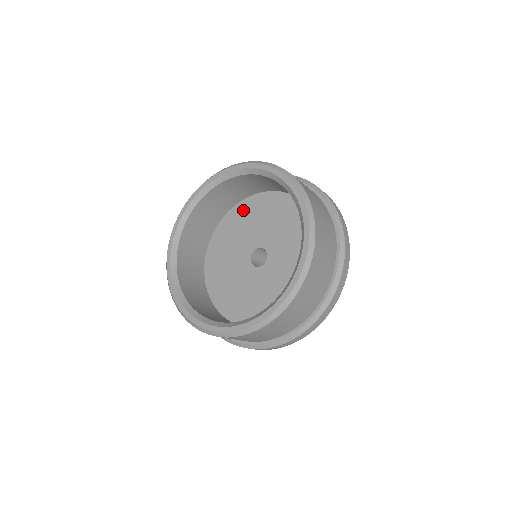
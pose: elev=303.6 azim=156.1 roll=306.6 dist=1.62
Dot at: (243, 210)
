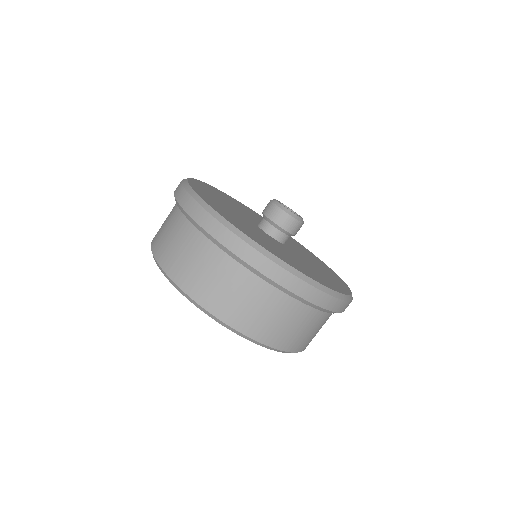
Dot at: occluded
